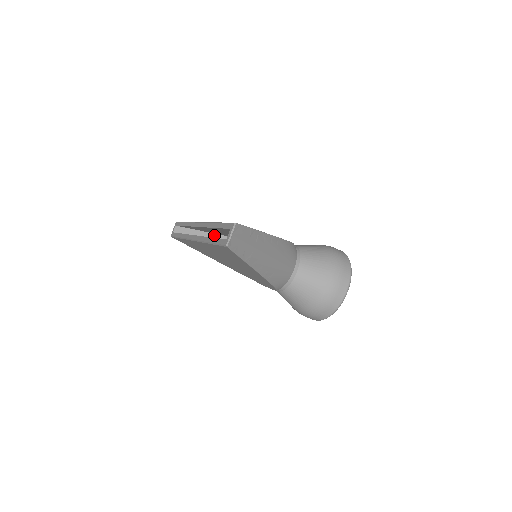
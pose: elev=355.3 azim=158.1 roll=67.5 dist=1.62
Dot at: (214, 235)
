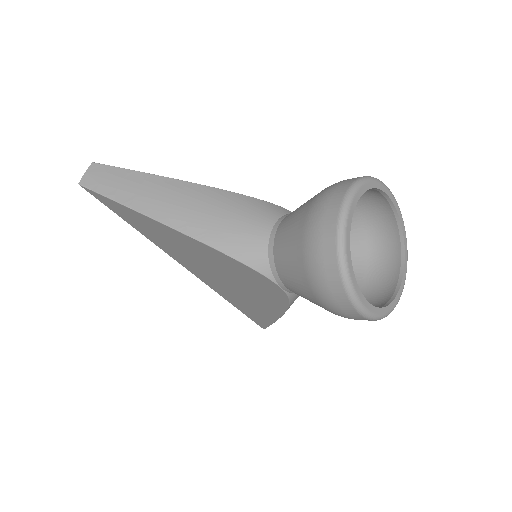
Dot at: occluded
